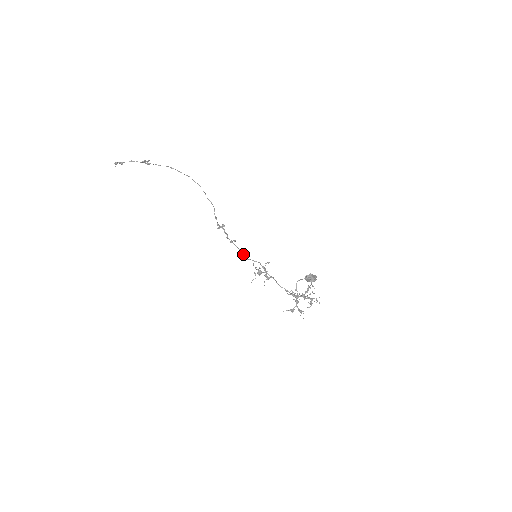
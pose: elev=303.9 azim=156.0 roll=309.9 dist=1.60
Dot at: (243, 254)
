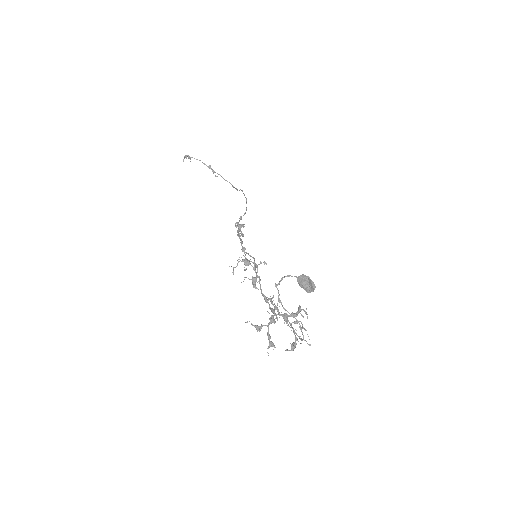
Dot at: occluded
